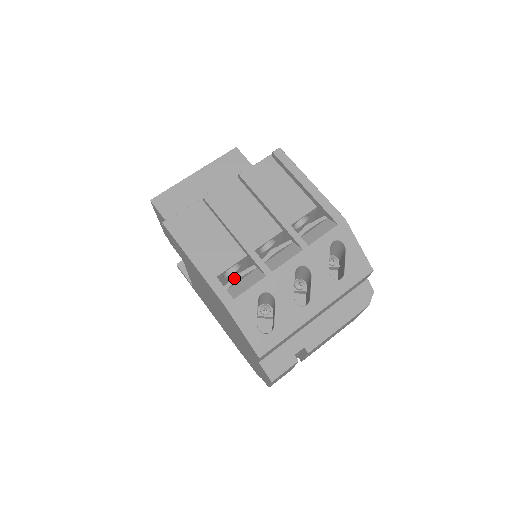
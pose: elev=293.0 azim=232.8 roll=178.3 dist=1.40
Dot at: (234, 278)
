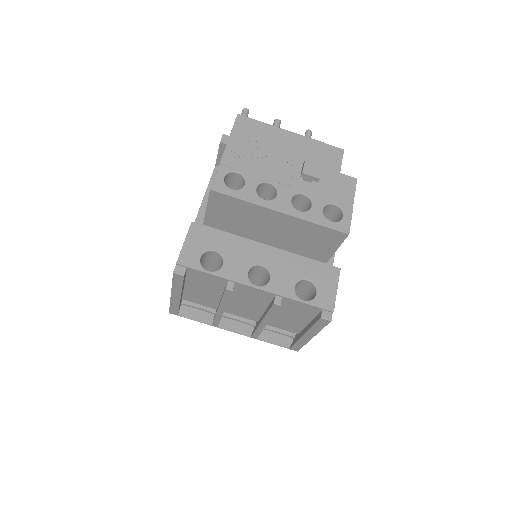
Dot at: (194, 307)
